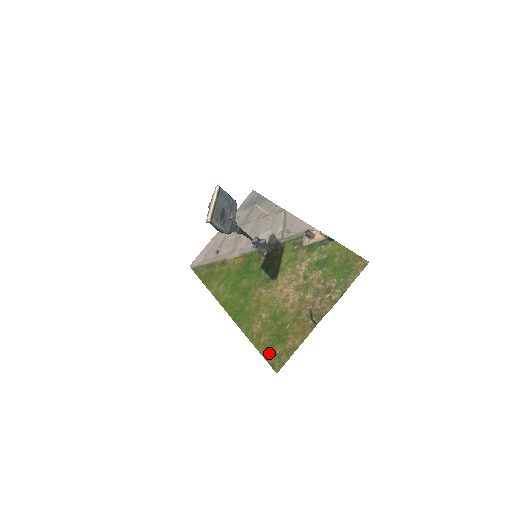
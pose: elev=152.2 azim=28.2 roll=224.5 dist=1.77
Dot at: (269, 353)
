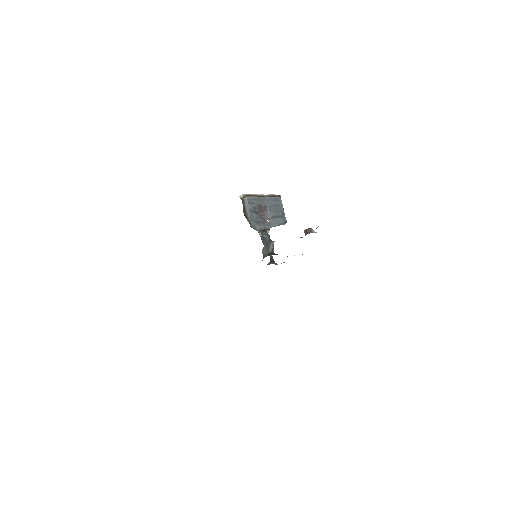
Dot at: occluded
